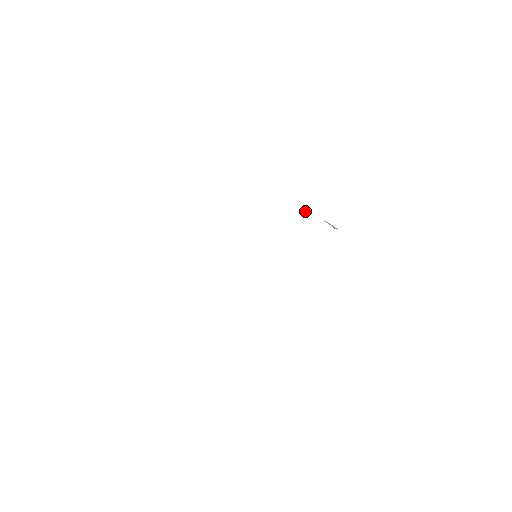
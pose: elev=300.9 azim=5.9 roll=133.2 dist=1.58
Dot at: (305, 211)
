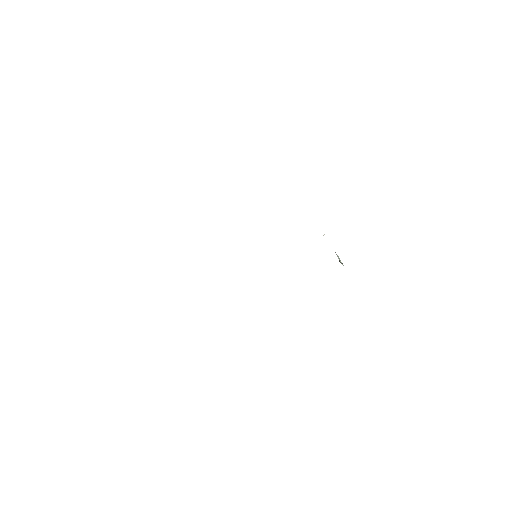
Dot at: occluded
